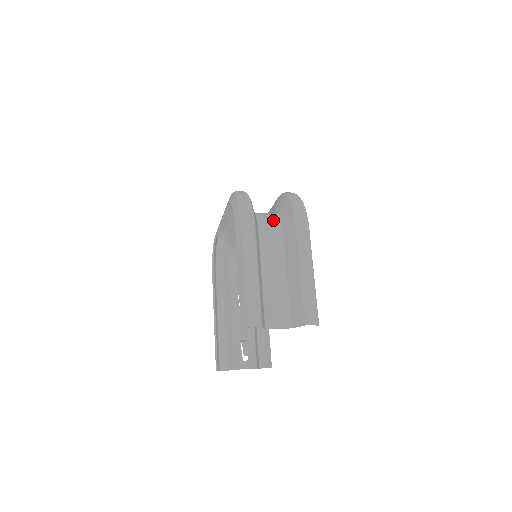
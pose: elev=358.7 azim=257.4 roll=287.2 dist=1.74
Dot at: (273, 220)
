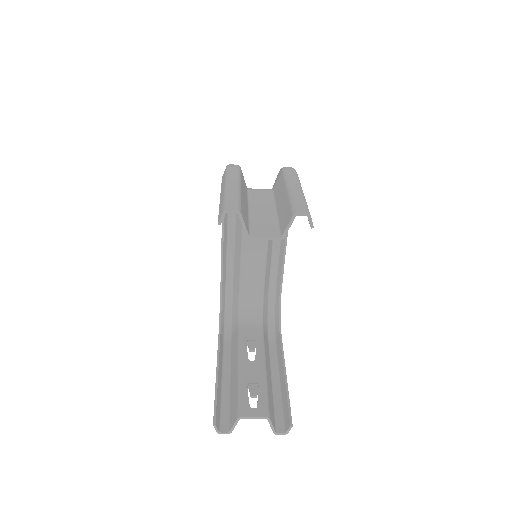
Dot at: occluded
